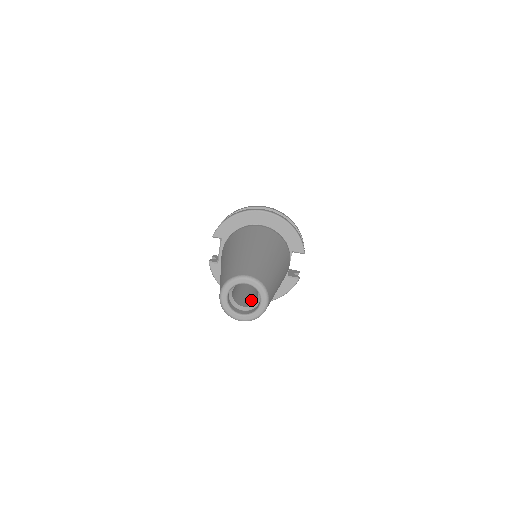
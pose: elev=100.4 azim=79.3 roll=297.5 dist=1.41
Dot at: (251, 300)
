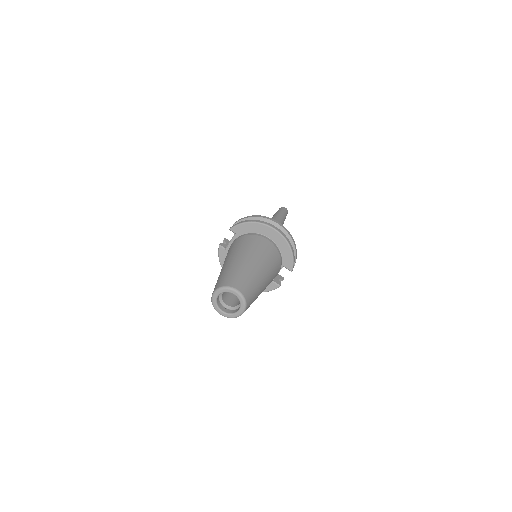
Dot at: (234, 301)
